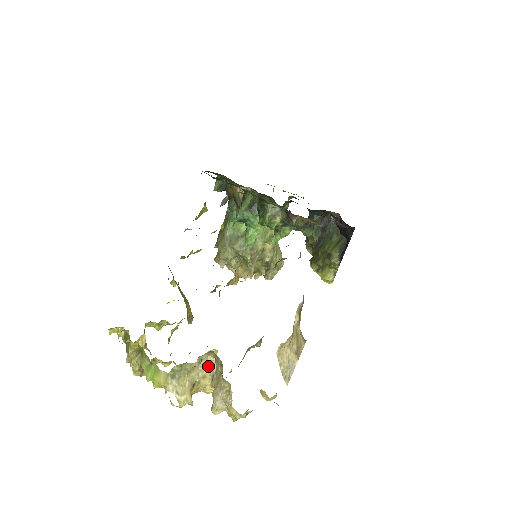
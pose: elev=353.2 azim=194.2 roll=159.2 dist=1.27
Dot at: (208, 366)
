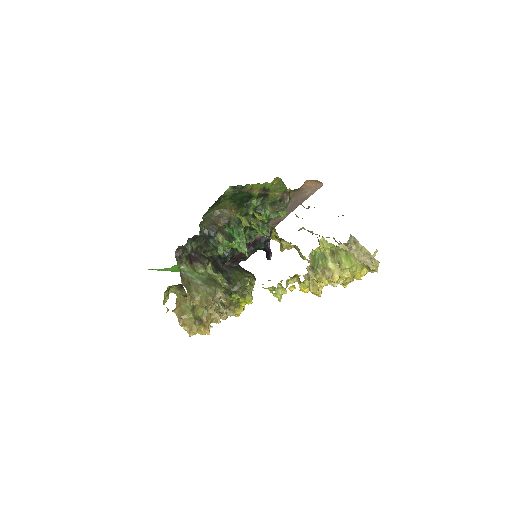
Dot at: occluded
